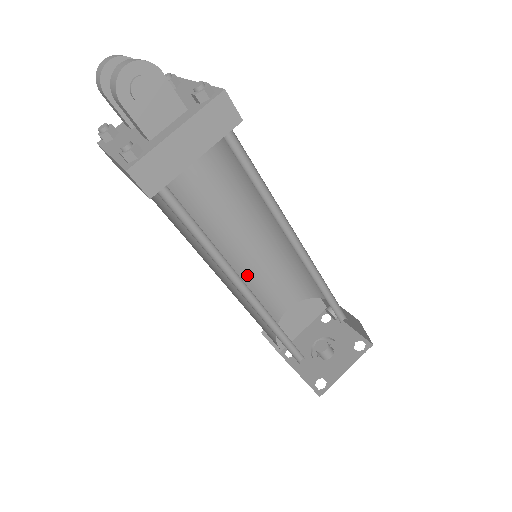
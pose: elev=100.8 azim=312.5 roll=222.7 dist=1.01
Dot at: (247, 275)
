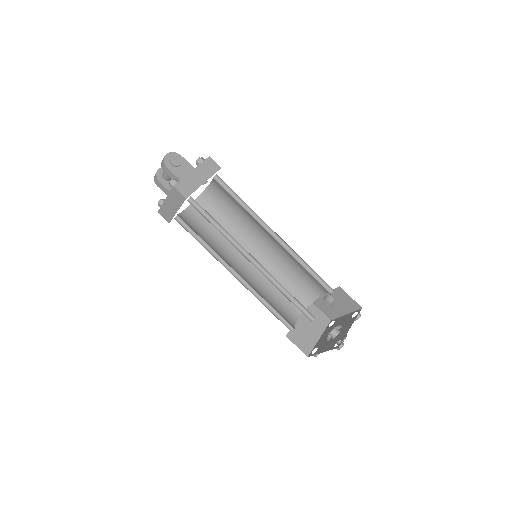
Dot at: (259, 287)
